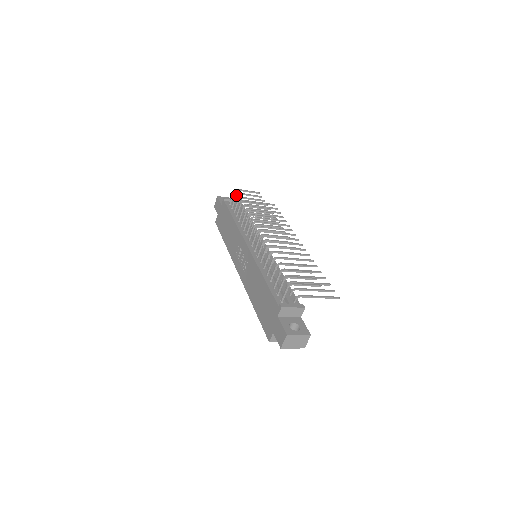
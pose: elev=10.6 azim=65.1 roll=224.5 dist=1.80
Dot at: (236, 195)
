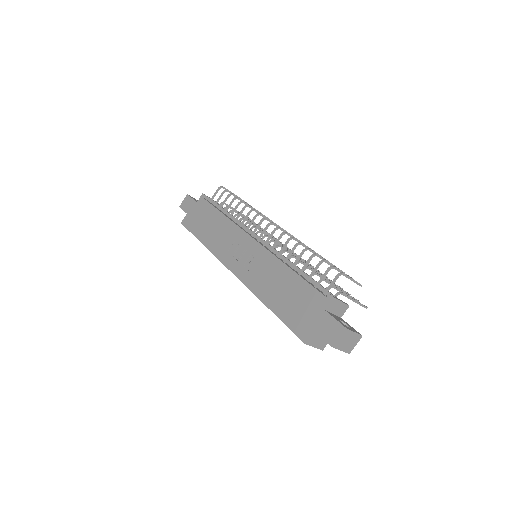
Dot at: (224, 191)
